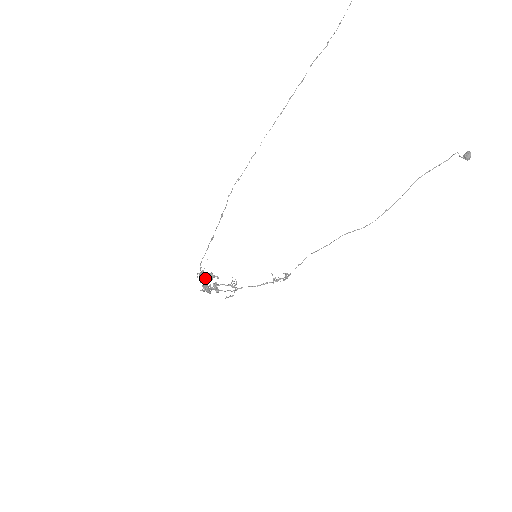
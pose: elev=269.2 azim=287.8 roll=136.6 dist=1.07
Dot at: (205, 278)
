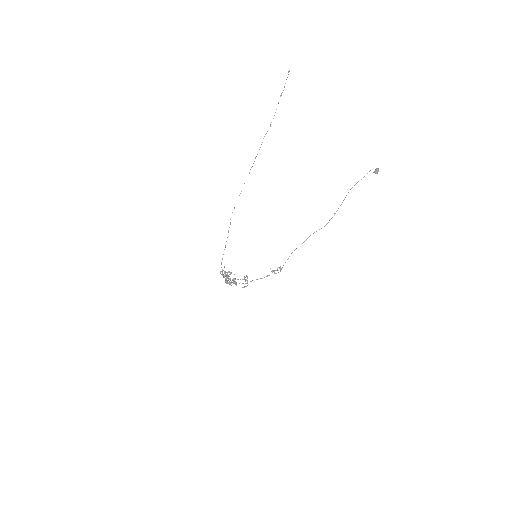
Dot at: (226, 275)
